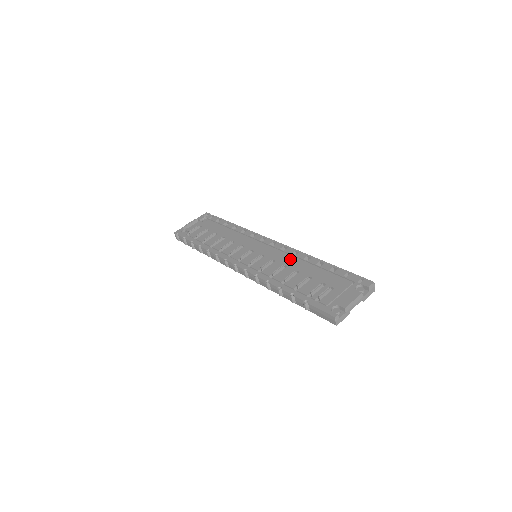
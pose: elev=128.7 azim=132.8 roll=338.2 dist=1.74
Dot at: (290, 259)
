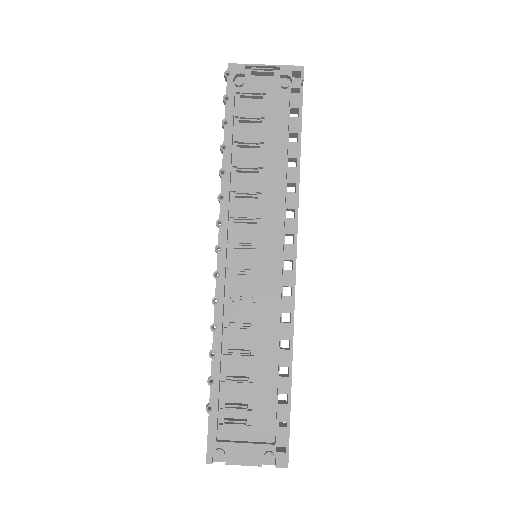
Dot at: (270, 322)
